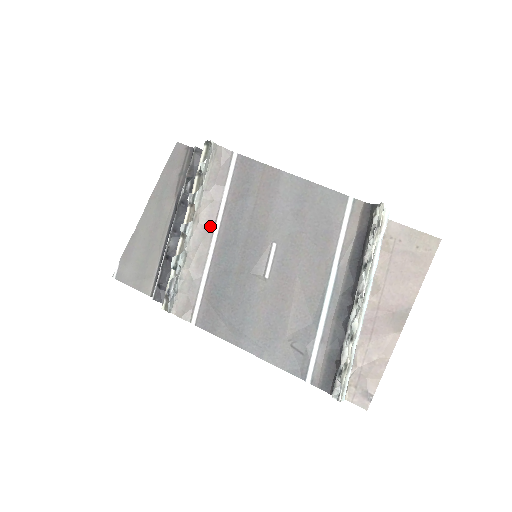
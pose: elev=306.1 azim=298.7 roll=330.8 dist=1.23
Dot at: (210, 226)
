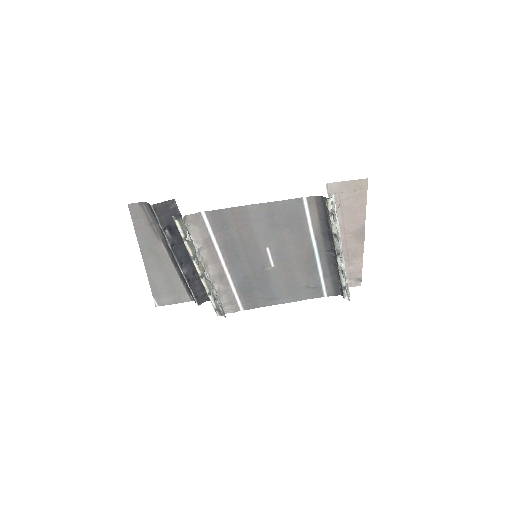
Dot at: (217, 262)
